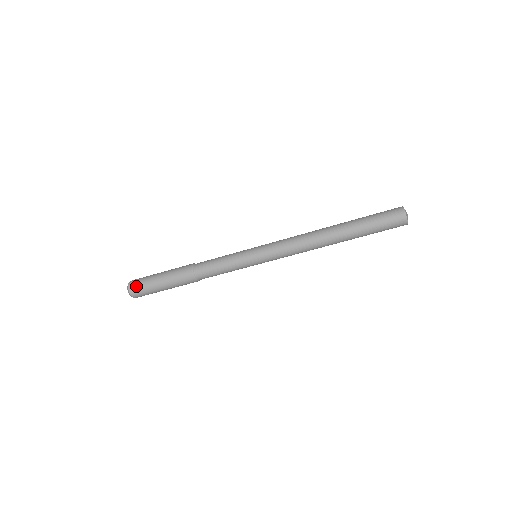
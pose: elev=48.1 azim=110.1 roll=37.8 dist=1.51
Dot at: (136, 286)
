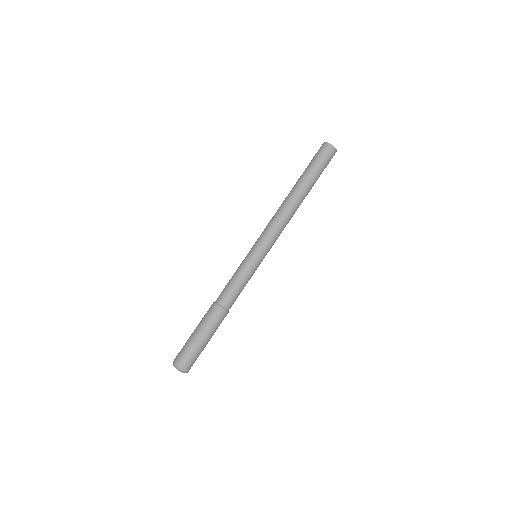
Dot at: occluded
